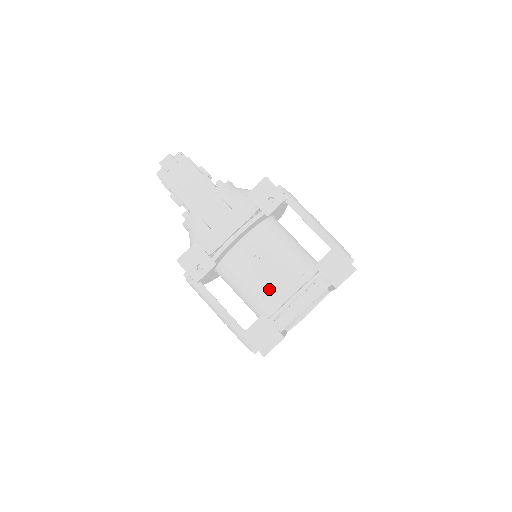
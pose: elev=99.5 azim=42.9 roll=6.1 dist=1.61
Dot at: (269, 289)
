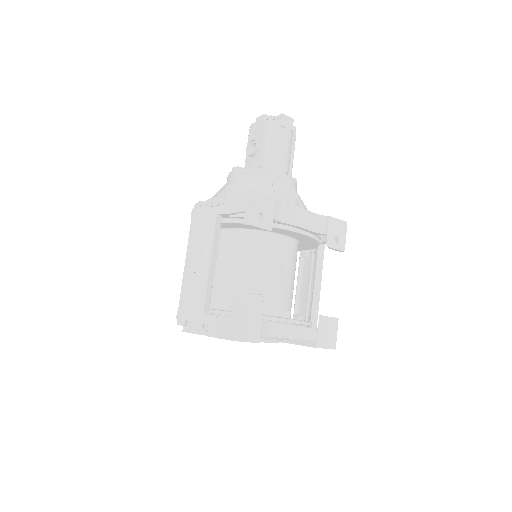
Dot at: (264, 292)
